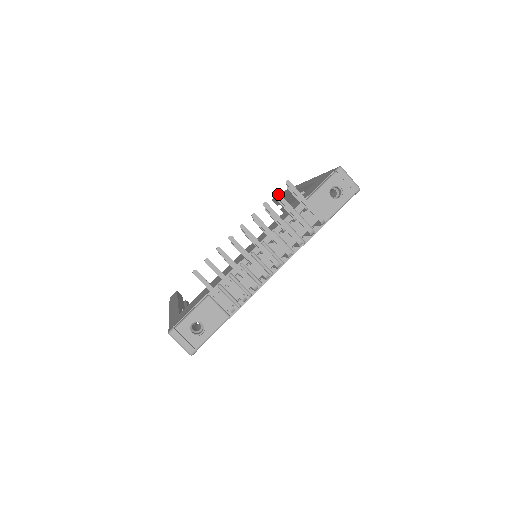
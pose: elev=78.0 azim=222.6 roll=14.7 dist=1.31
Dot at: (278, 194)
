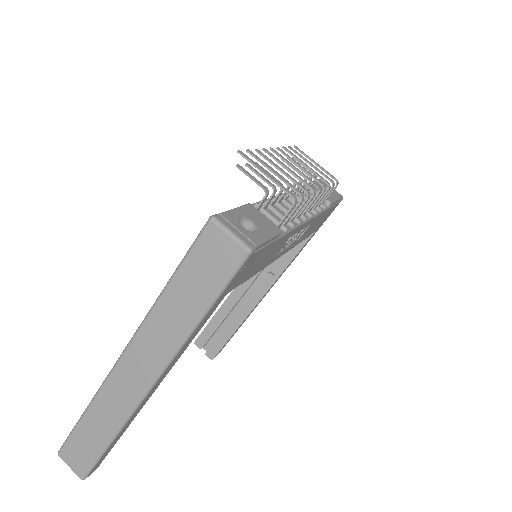
Dot at: (292, 148)
